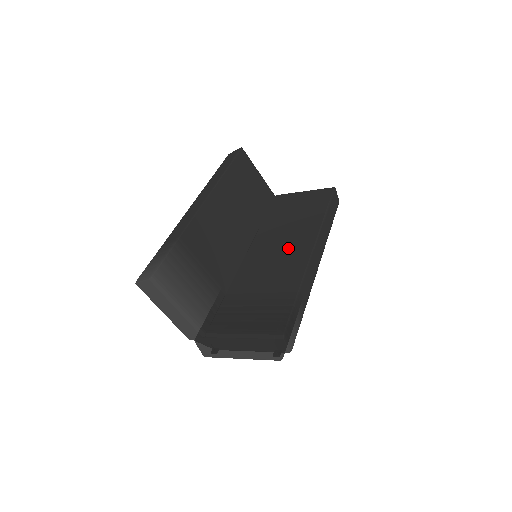
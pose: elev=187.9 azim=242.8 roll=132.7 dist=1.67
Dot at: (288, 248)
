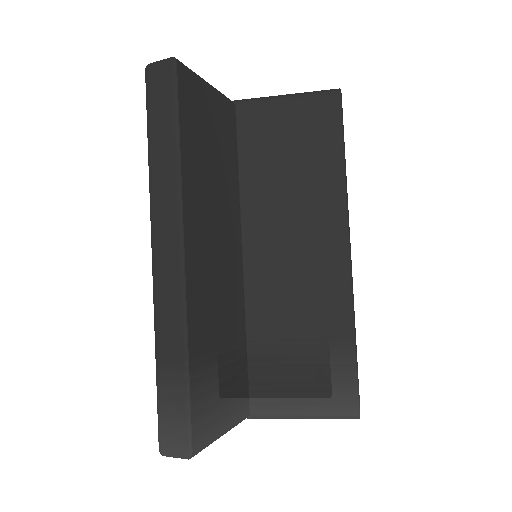
Dot at: (309, 250)
